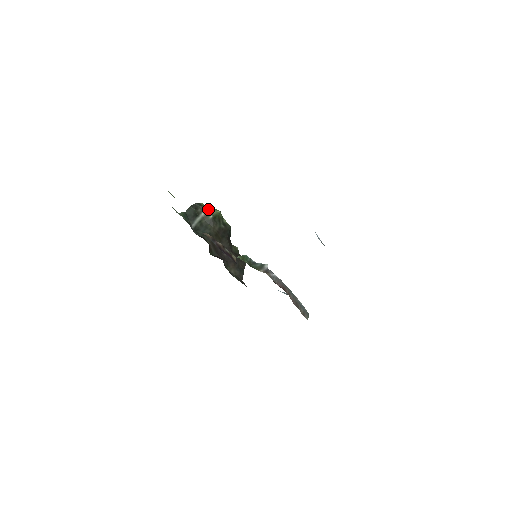
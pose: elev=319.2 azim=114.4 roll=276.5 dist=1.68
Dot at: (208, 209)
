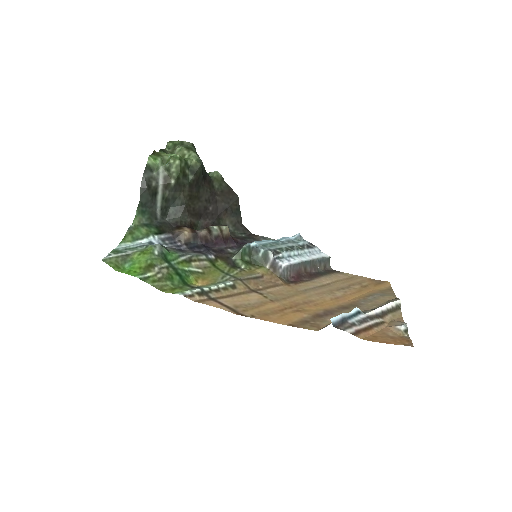
Dot at: (163, 172)
